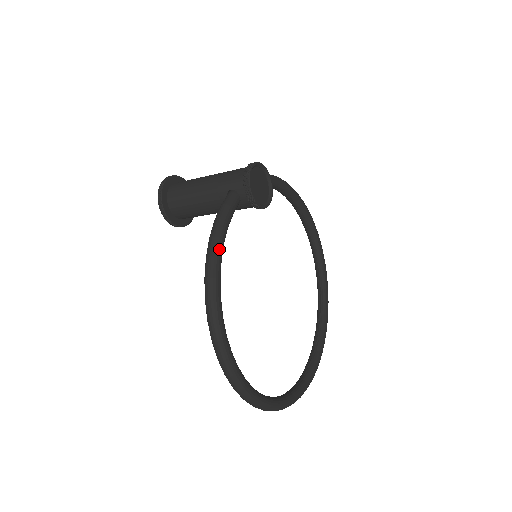
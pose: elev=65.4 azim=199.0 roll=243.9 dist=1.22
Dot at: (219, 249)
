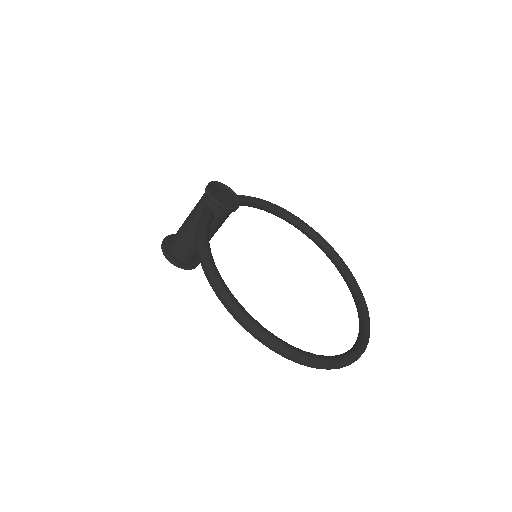
Dot at: (204, 244)
